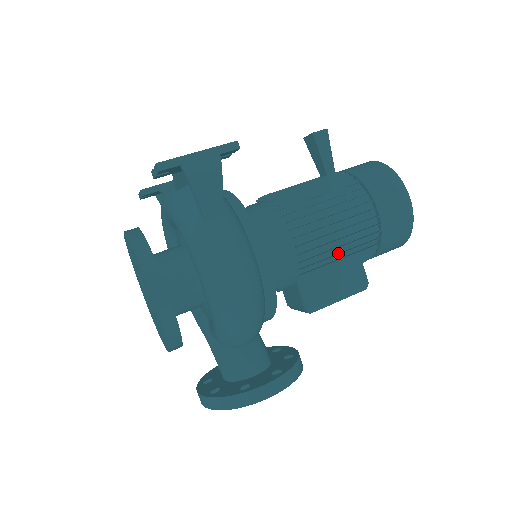
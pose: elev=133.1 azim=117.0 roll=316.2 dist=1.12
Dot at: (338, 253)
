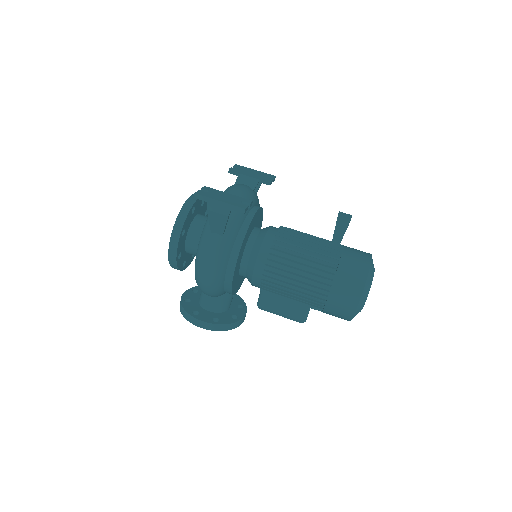
Dot at: (291, 295)
